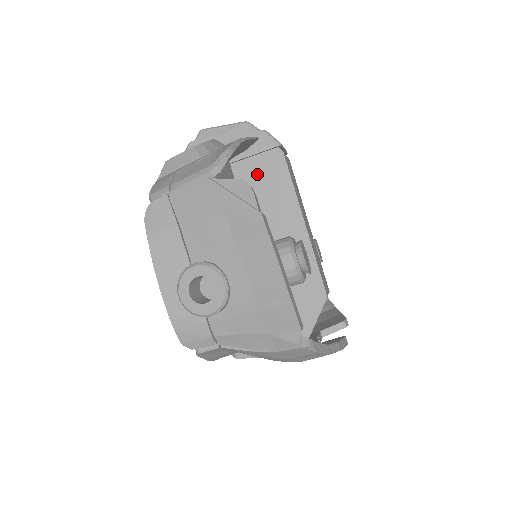
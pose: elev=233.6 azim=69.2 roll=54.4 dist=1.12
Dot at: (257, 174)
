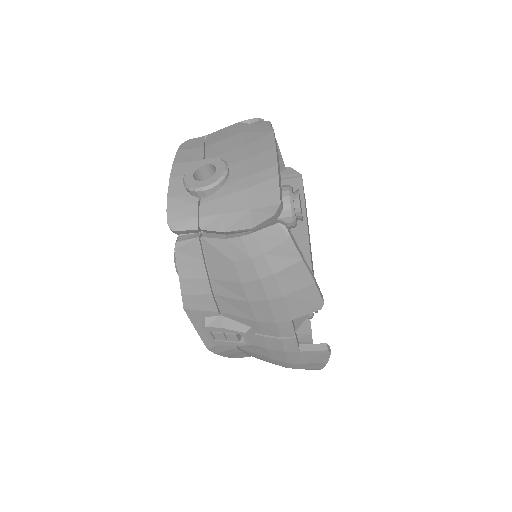
Dot at: occluded
